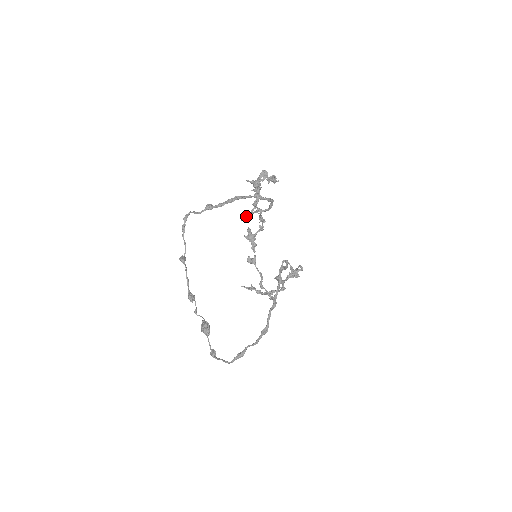
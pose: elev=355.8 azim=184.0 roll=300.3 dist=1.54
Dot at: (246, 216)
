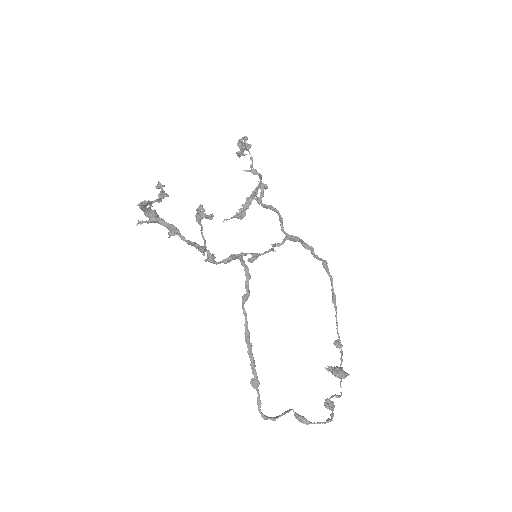
Dot at: occluded
